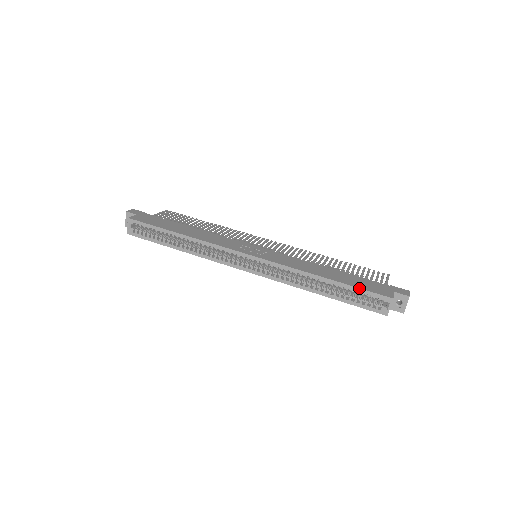
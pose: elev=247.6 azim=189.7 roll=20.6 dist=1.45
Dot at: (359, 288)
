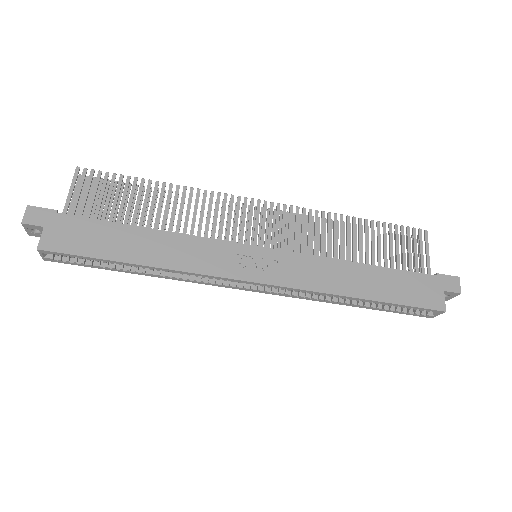
Dot at: (406, 306)
